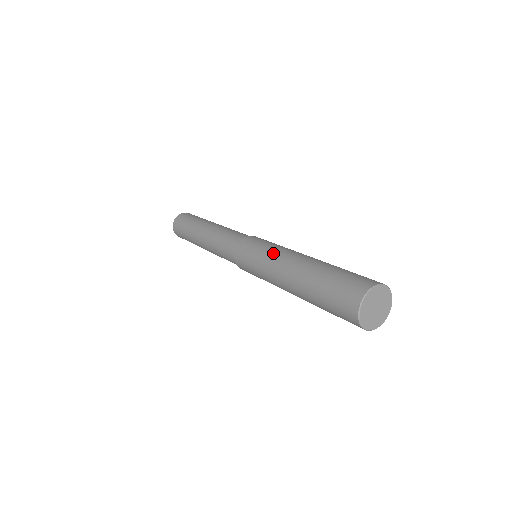
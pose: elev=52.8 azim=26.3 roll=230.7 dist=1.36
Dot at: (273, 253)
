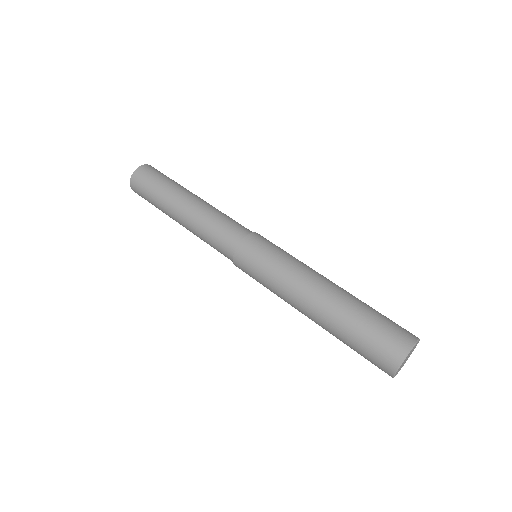
Dot at: (302, 262)
